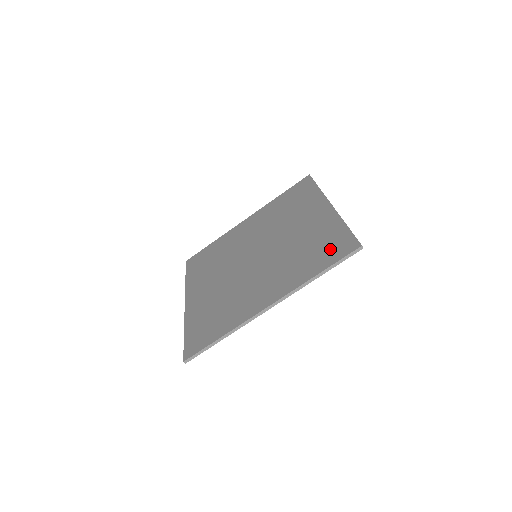
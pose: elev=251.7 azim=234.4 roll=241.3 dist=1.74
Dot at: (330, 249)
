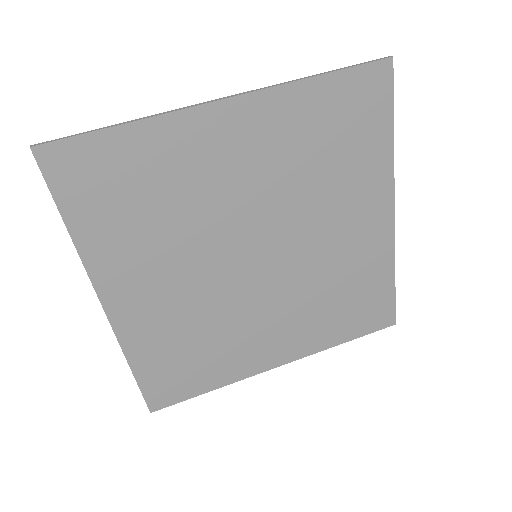
Dot at: (352, 108)
